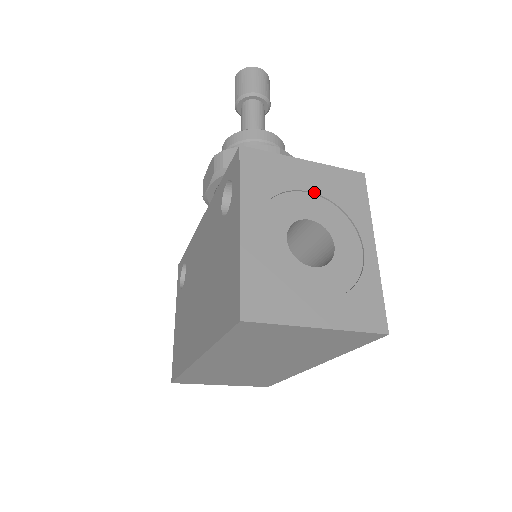
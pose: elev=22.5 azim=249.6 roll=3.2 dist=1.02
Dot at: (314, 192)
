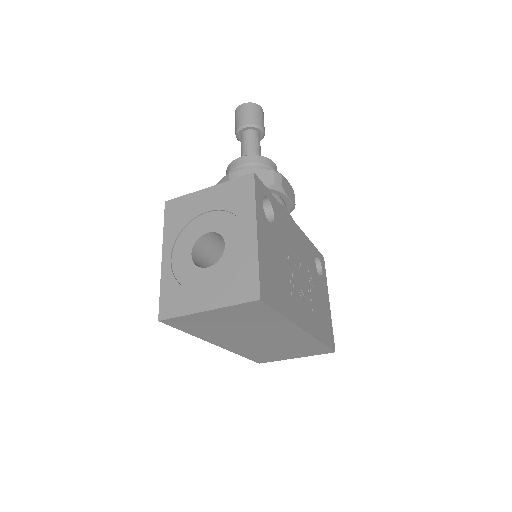
Dot at: (212, 210)
